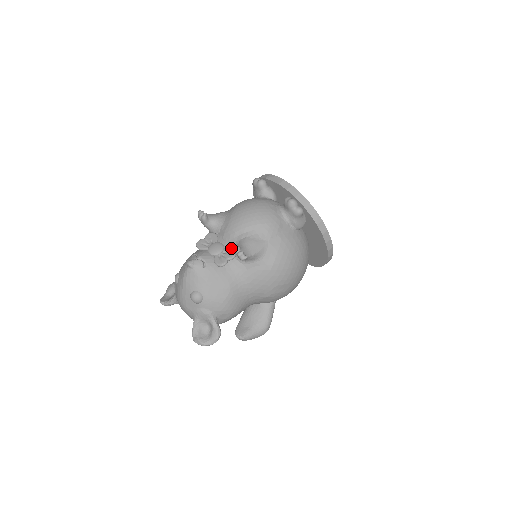
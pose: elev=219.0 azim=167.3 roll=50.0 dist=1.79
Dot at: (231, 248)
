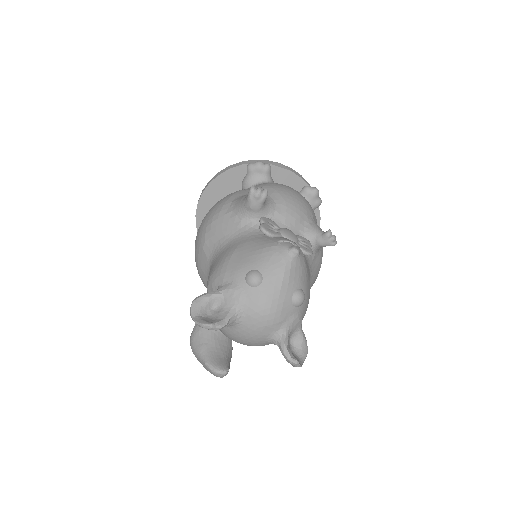
Dot at: (299, 235)
